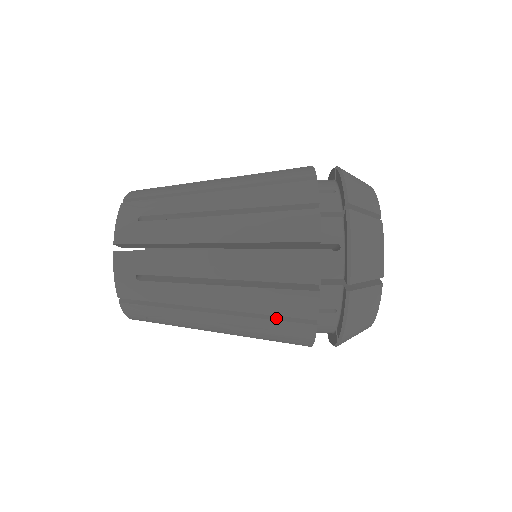
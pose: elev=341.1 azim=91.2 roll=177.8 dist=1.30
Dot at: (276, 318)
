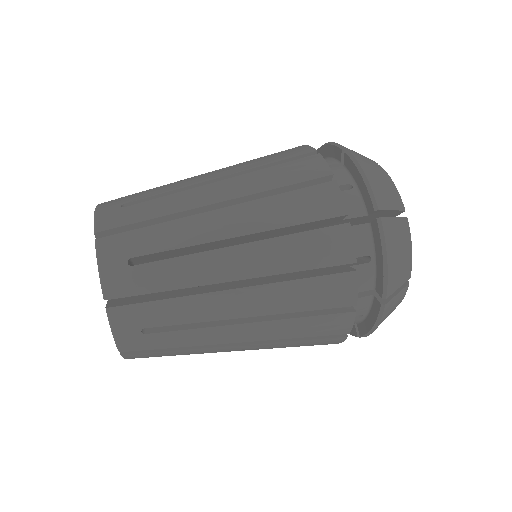
Dot at: occluded
